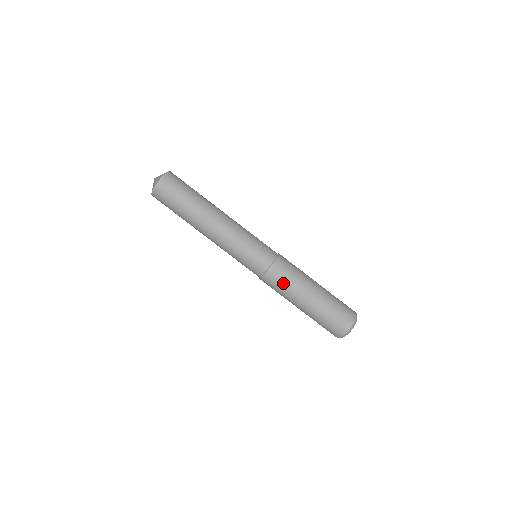
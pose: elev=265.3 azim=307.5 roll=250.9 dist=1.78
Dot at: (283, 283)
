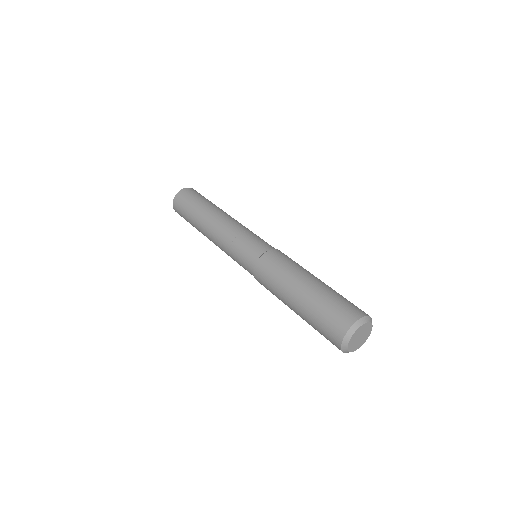
Dot at: (274, 270)
